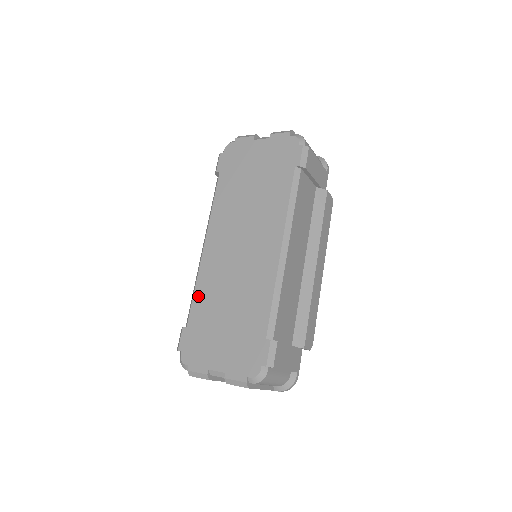
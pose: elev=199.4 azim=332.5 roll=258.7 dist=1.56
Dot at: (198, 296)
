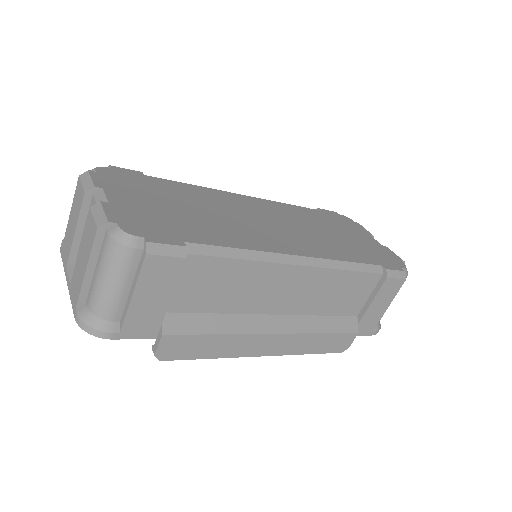
Dot at: (189, 186)
